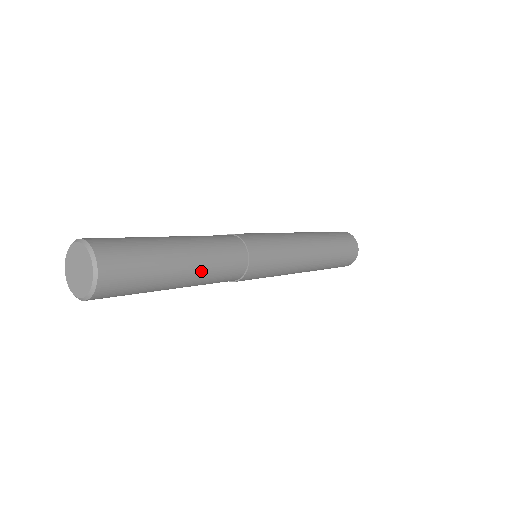
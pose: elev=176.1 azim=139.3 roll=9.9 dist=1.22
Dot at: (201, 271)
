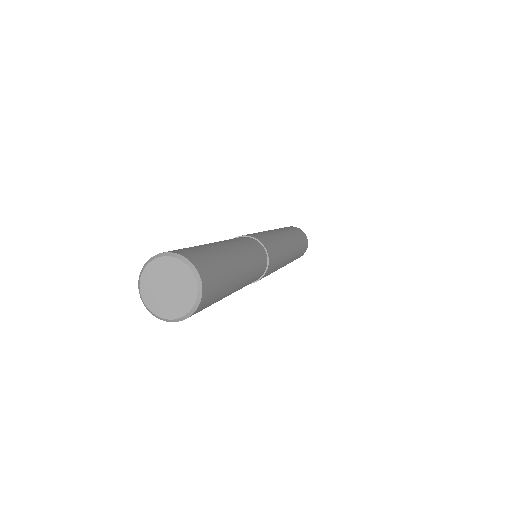
Dot at: occluded
